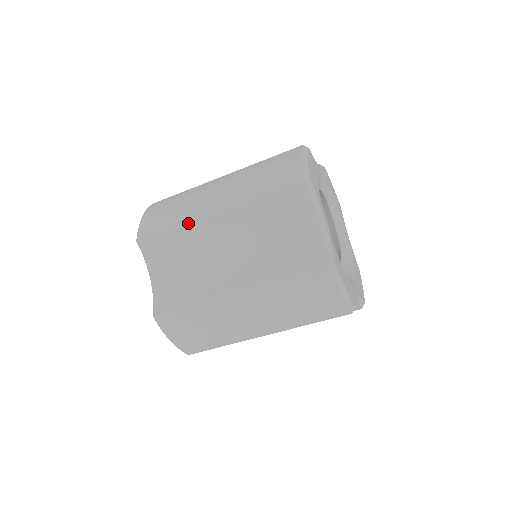
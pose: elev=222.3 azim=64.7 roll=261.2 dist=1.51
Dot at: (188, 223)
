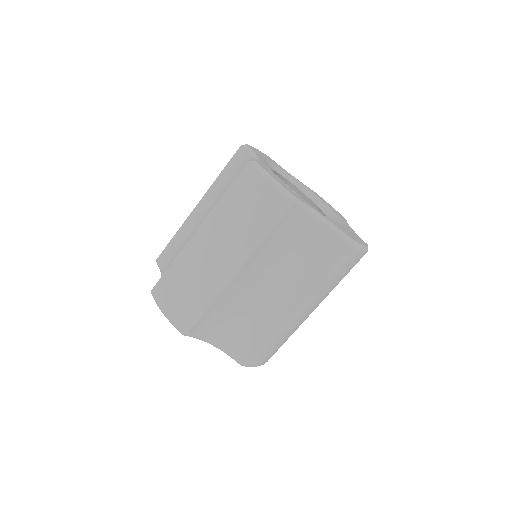
Dot at: (183, 225)
